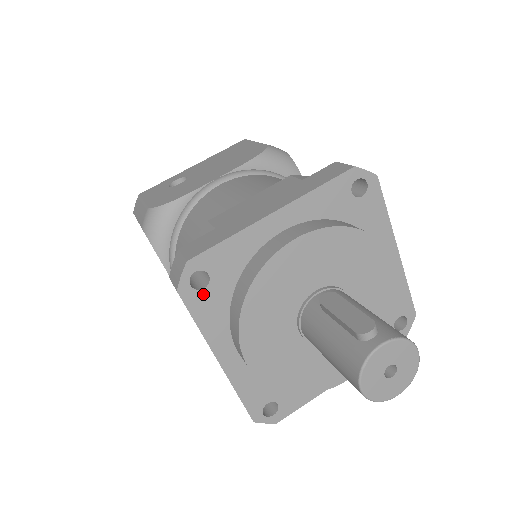
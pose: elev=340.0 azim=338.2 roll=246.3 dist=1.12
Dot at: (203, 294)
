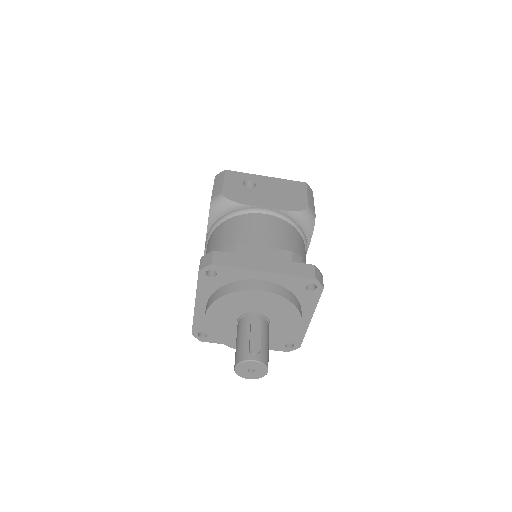
Dot at: (209, 279)
